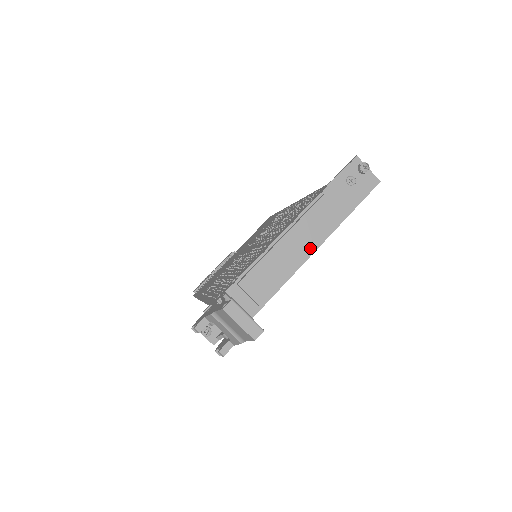
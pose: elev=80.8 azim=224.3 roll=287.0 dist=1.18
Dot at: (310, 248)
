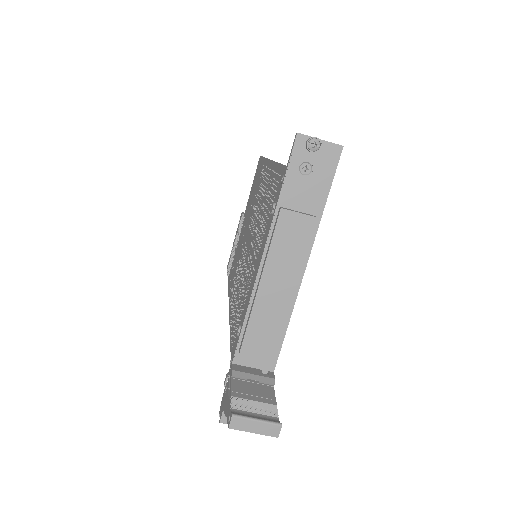
Dot at: (296, 276)
